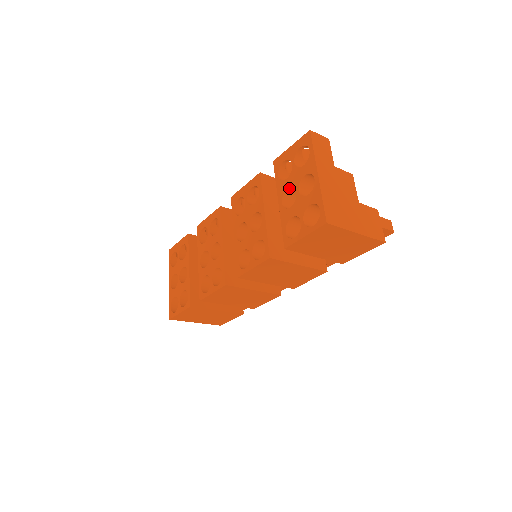
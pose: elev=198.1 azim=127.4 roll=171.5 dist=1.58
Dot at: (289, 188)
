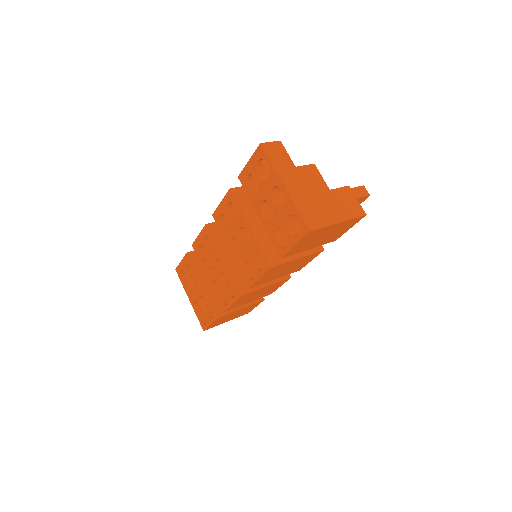
Dot at: (263, 201)
